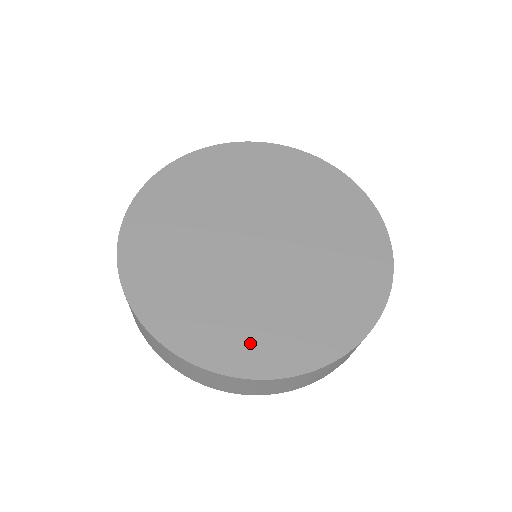
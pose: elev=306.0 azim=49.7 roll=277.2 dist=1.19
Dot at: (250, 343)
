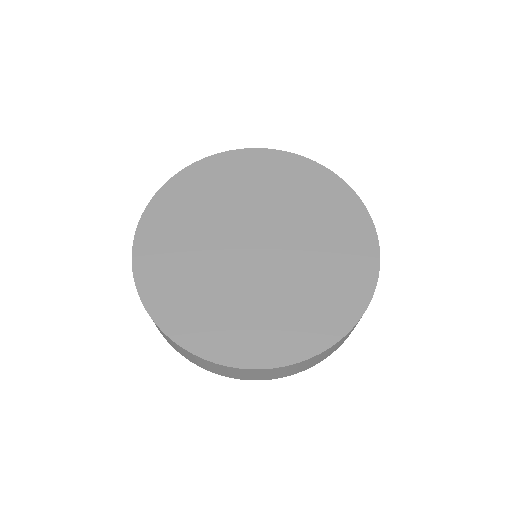
Dot at: (327, 310)
